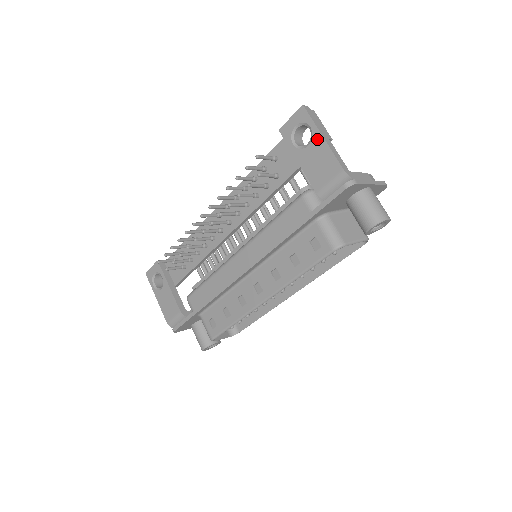
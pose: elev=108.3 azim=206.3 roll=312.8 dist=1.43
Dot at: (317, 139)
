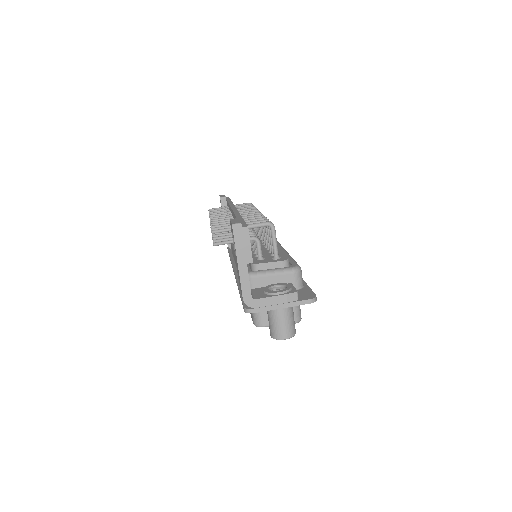
Dot at: (237, 260)
